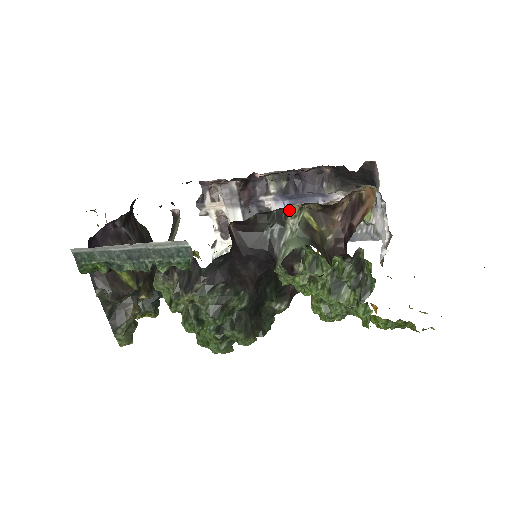
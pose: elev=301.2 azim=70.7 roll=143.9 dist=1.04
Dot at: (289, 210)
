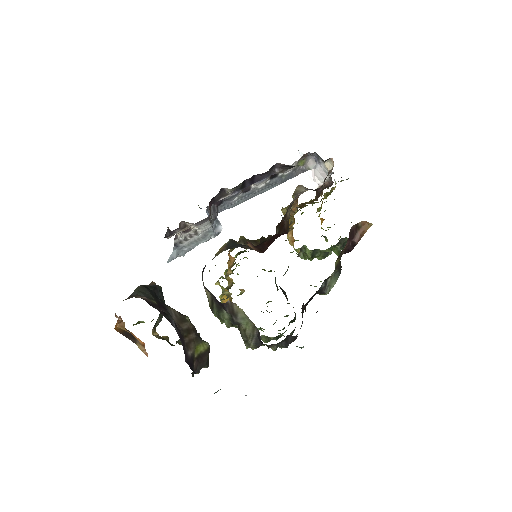
Dot at: occluded
